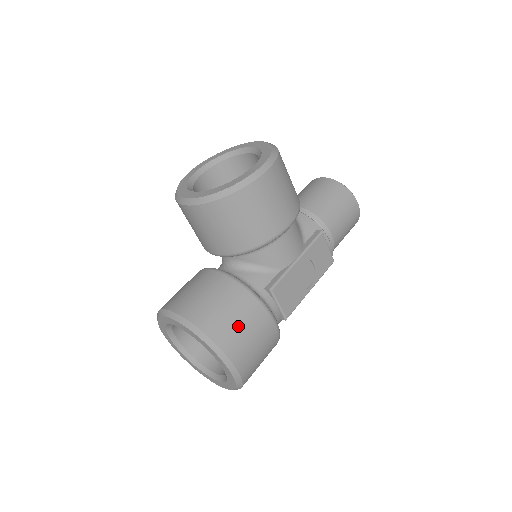
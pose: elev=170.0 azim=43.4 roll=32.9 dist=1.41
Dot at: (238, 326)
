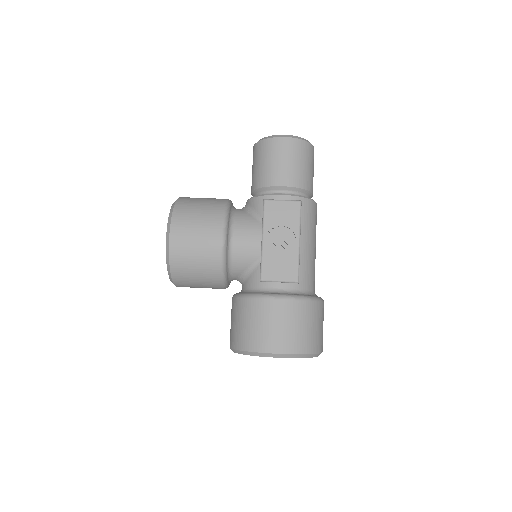
Dot at: (255, 328)
